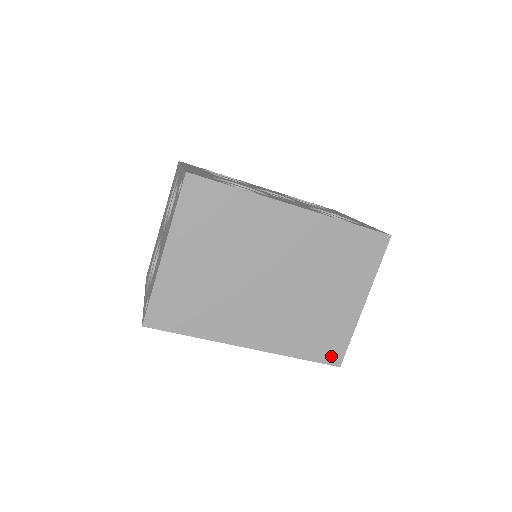
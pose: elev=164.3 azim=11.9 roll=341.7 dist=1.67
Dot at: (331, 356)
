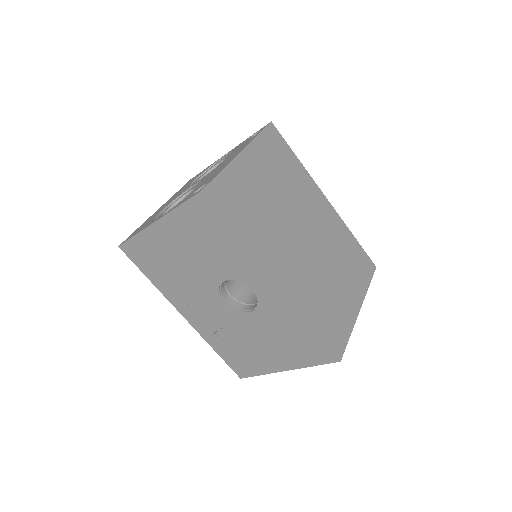
Dot at: (335, 343)
